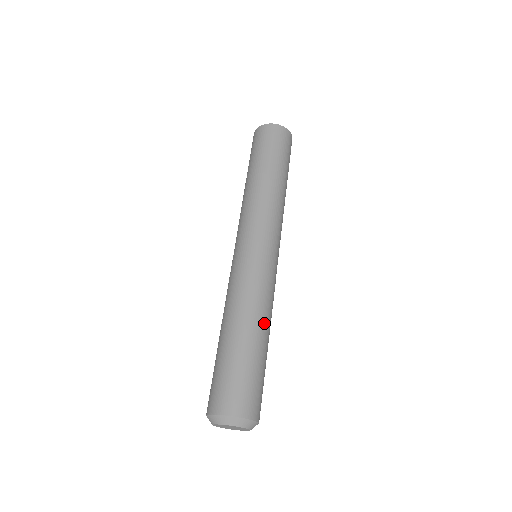
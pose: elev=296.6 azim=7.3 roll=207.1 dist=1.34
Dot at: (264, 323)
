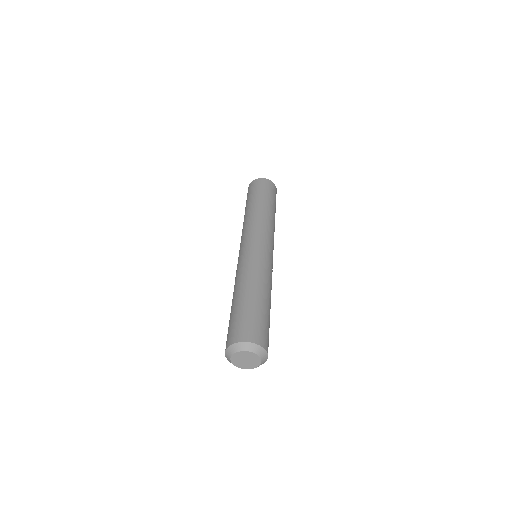
Dot at: (262, 286)
